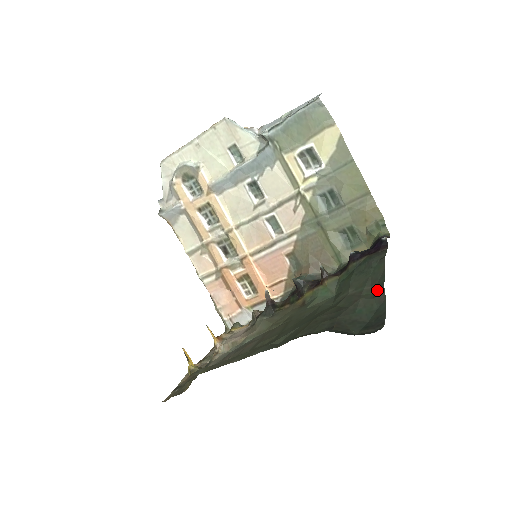
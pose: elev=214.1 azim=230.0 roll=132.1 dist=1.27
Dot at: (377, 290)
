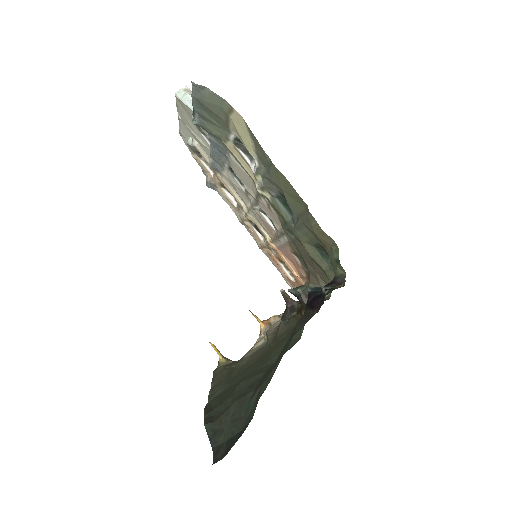
Dot at: occluded
